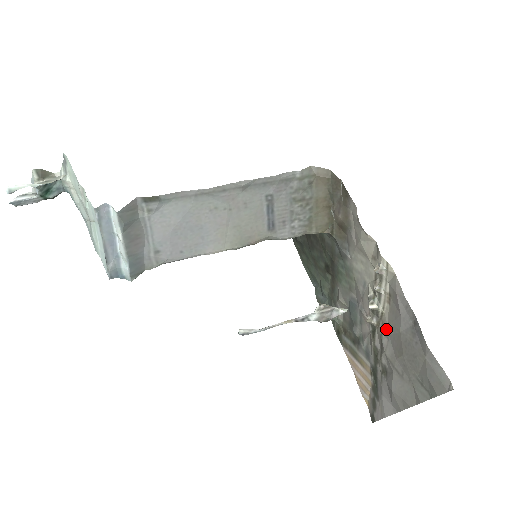
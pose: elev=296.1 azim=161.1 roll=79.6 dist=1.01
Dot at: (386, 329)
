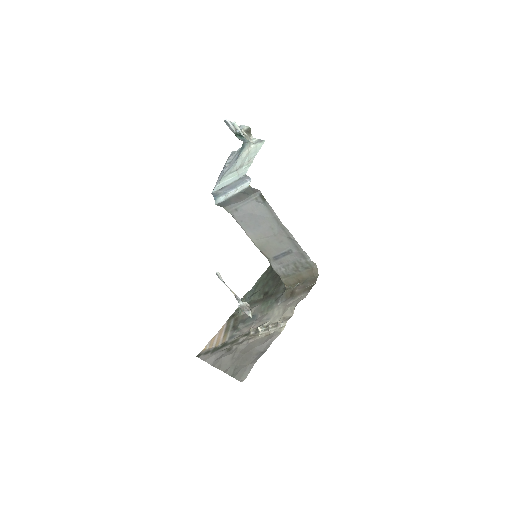
Dot at: (252, 340)
